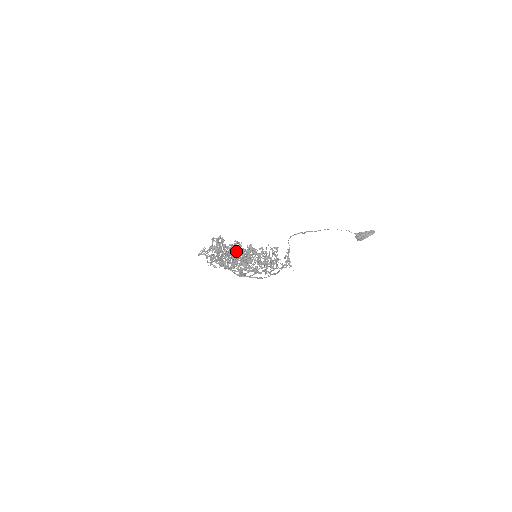
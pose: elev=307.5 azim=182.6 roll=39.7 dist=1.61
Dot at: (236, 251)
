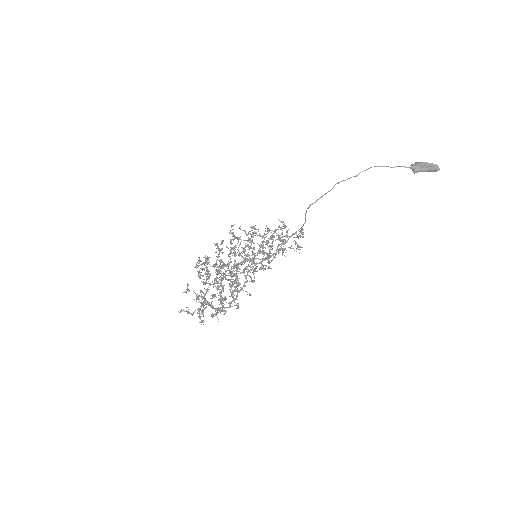
Dot at: occluded
